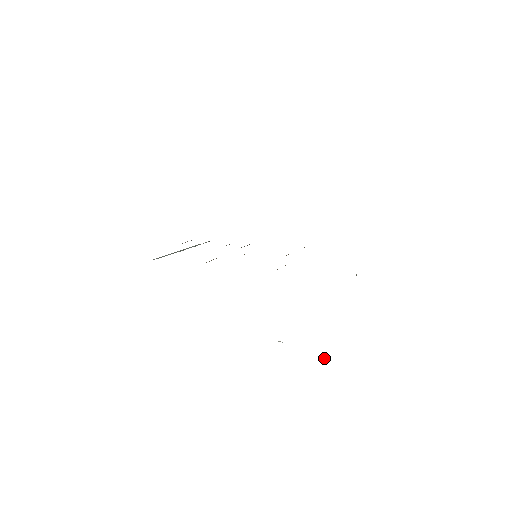
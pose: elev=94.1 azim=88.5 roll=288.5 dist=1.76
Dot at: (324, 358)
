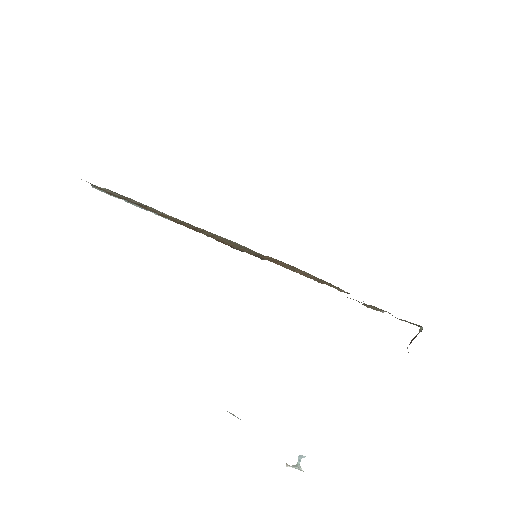
Dot at: (297, 465)
